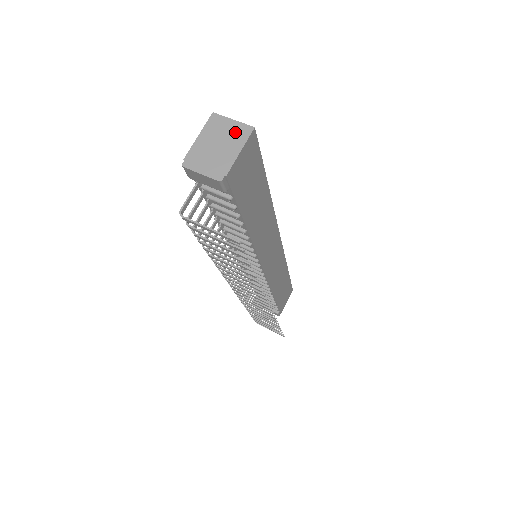
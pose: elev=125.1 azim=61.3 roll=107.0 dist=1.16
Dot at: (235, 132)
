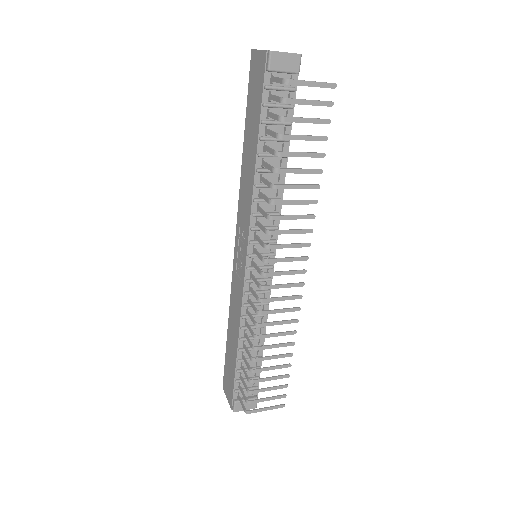
Dot at: occluded
